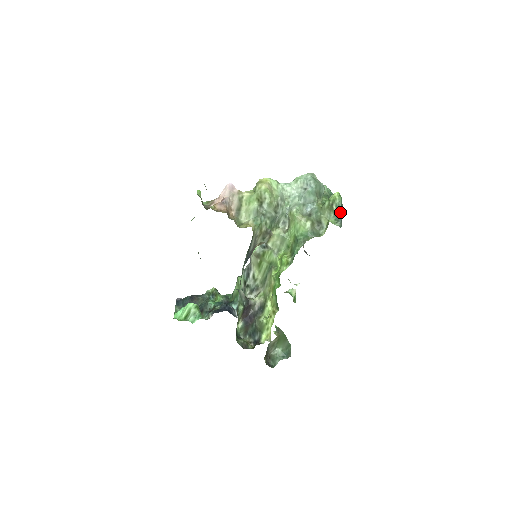
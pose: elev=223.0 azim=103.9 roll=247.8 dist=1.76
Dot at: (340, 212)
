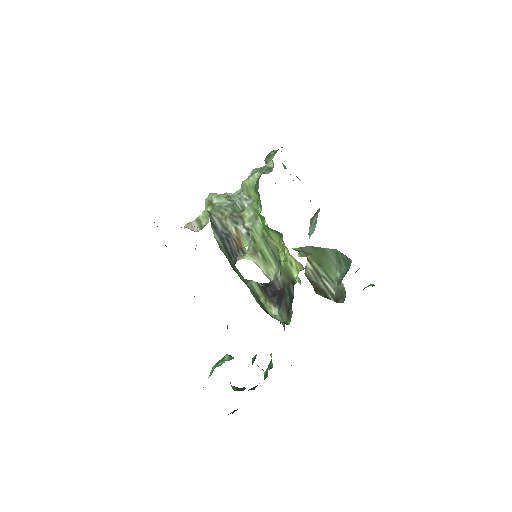
Dot at: occluded
